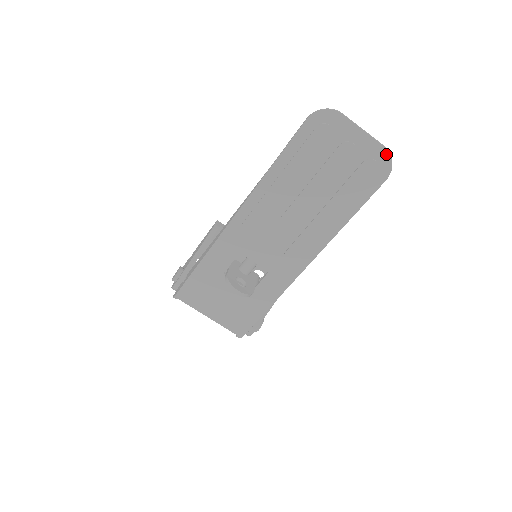
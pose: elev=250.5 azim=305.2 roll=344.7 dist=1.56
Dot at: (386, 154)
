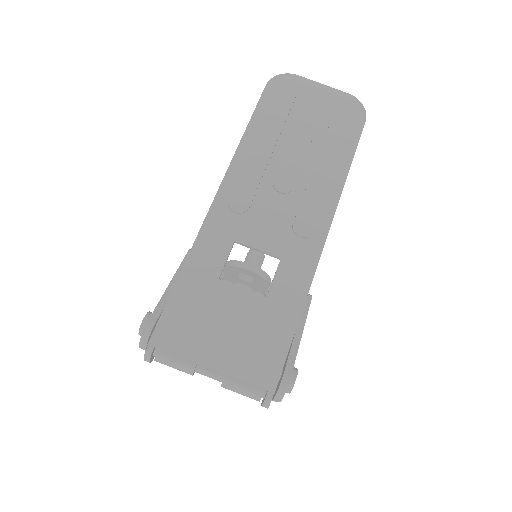
Dot at: (353, 99)
